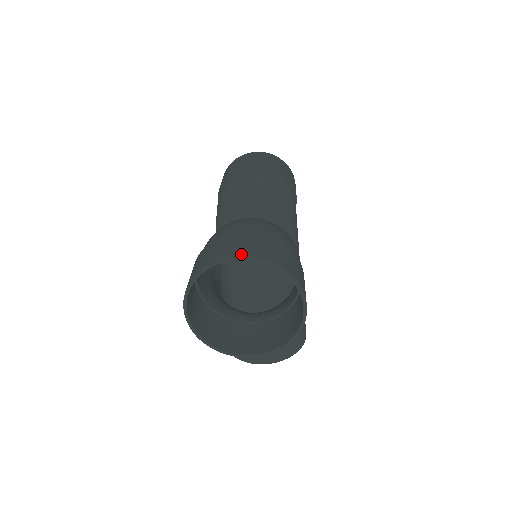
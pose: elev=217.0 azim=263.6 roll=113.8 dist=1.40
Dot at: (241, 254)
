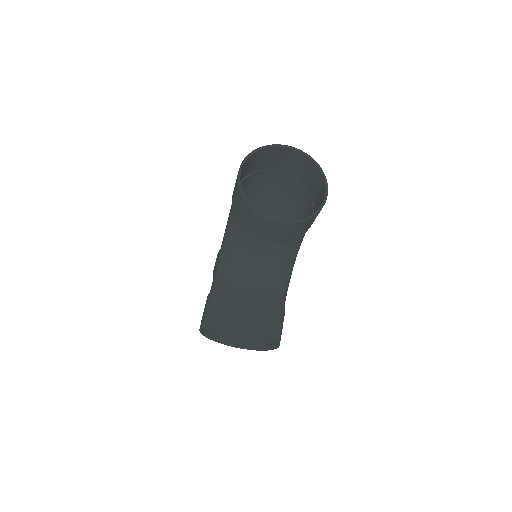
Dot at: (292, 149)
